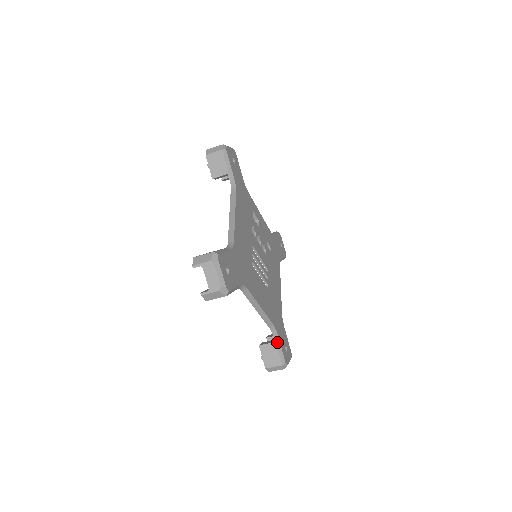
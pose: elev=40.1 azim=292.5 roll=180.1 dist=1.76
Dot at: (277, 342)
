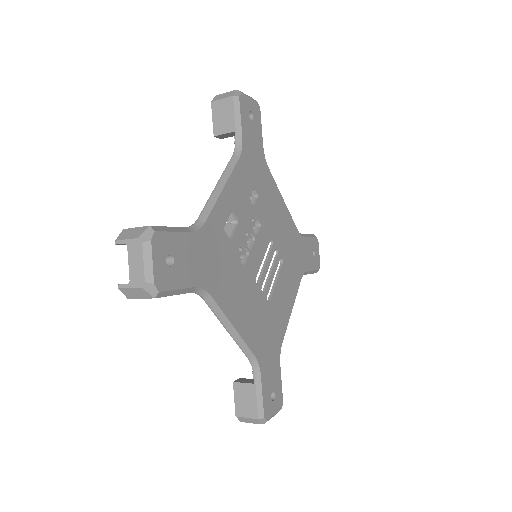
Dot at: (308, 273)
